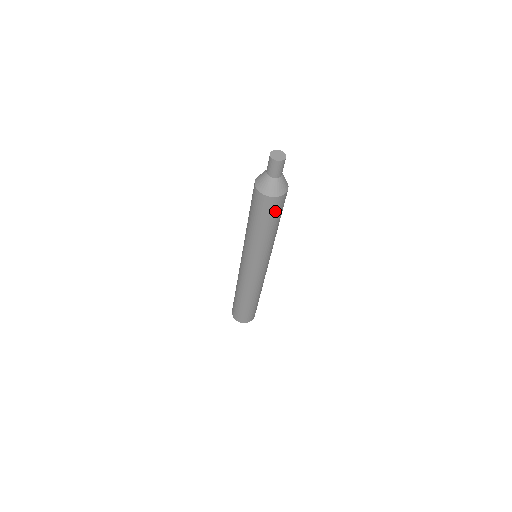
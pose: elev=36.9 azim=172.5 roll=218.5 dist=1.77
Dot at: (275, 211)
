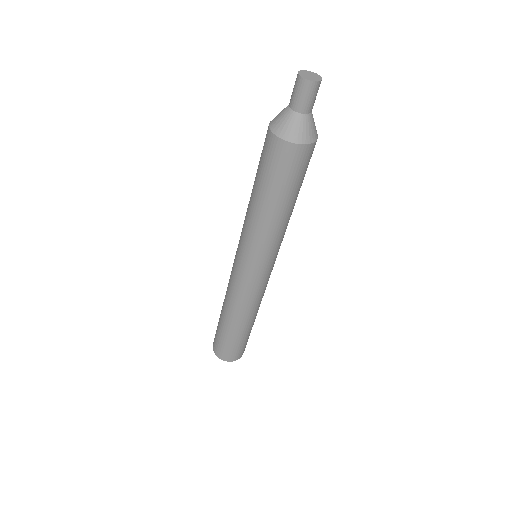
Dot at: occluded
